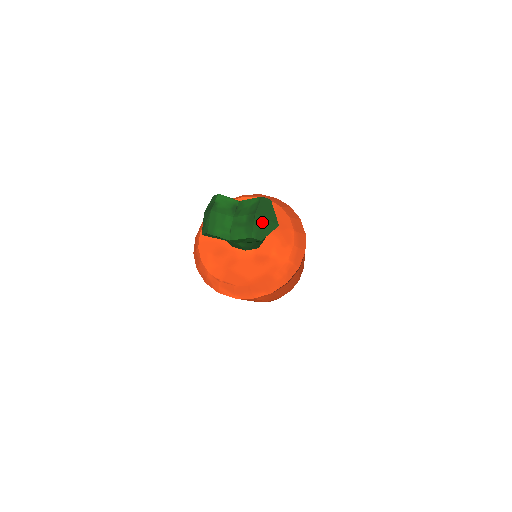
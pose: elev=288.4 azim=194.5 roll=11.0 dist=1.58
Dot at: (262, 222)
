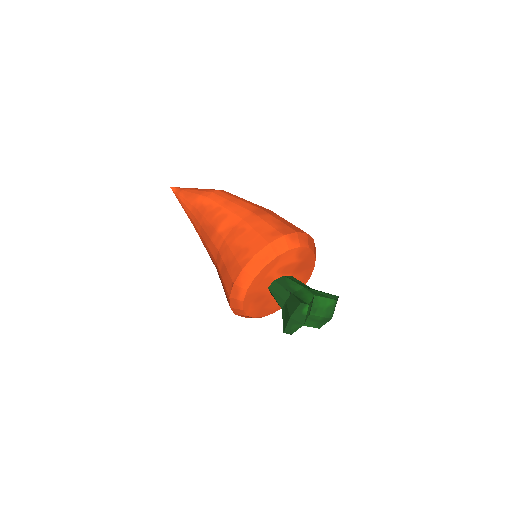
Dot at: occluded
